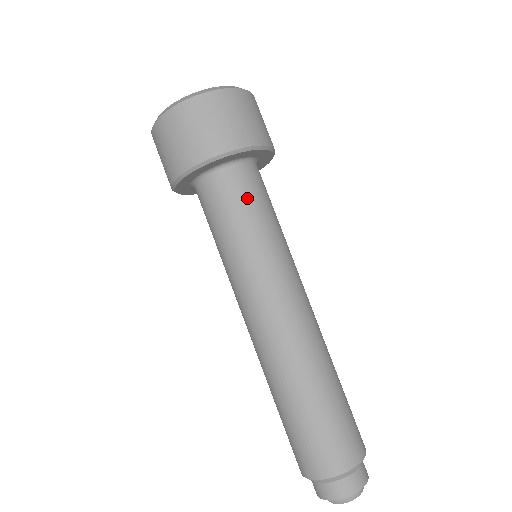
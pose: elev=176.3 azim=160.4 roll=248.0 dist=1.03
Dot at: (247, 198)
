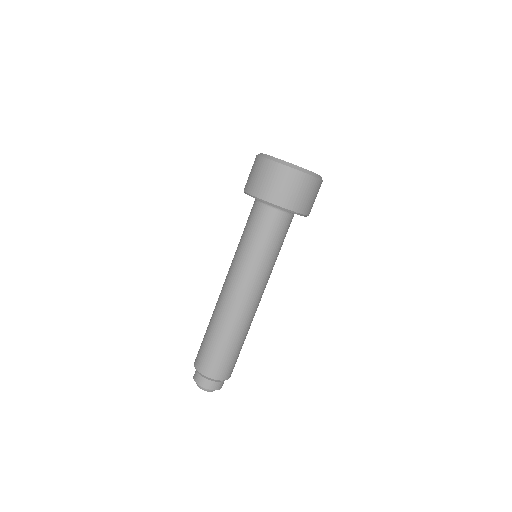
Dot at: (265, 228)
